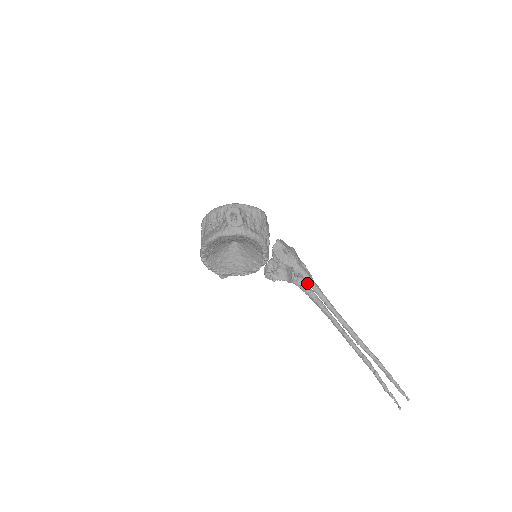
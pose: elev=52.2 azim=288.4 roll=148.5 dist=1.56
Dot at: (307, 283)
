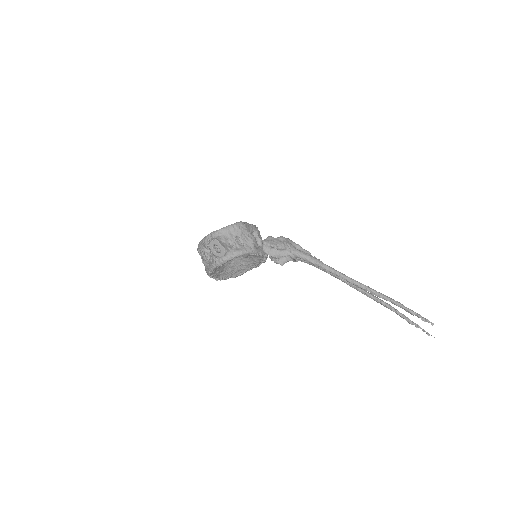
Dot at: occluded
